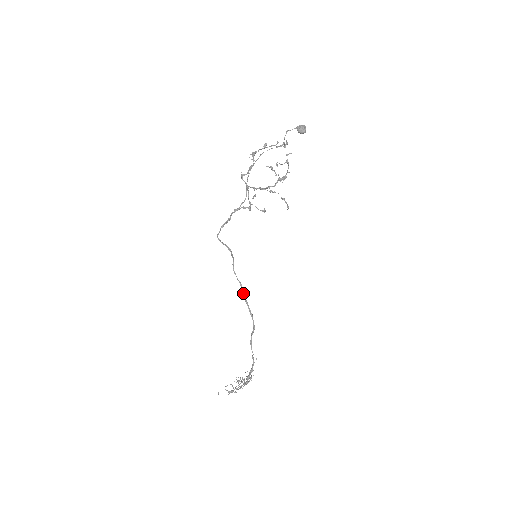
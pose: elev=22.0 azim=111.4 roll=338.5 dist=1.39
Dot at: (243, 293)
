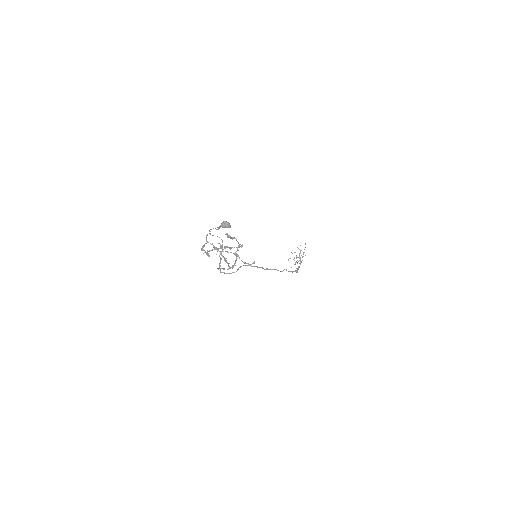
Dot at: (262, 268)
